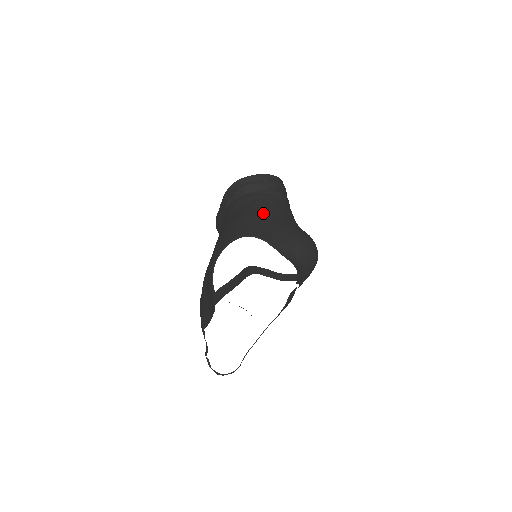
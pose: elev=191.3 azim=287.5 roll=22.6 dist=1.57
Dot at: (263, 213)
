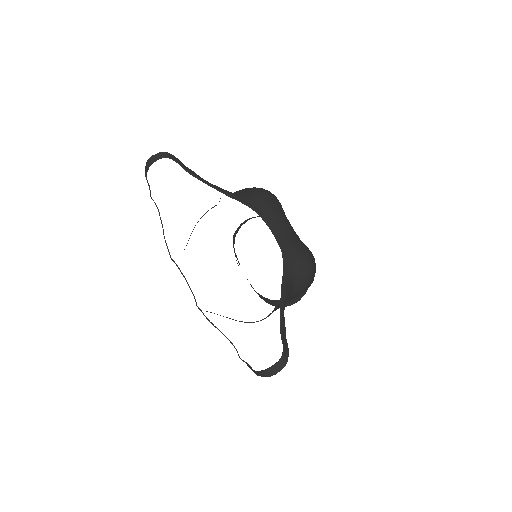
Dot at: occluded
